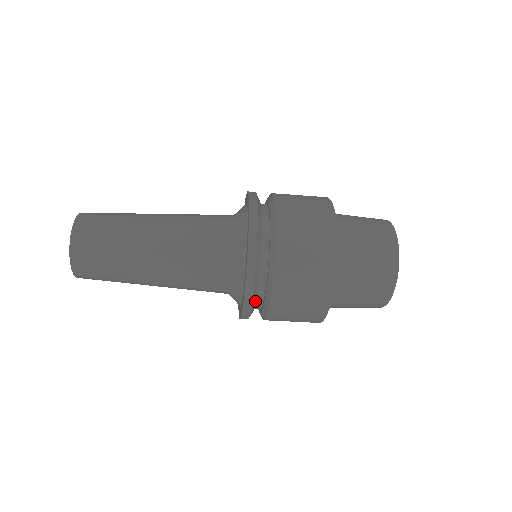
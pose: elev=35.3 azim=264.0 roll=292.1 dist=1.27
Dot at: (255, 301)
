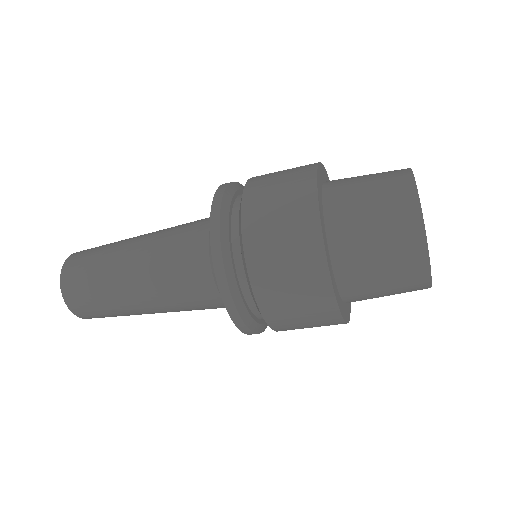
Dot at: (257, 323)
